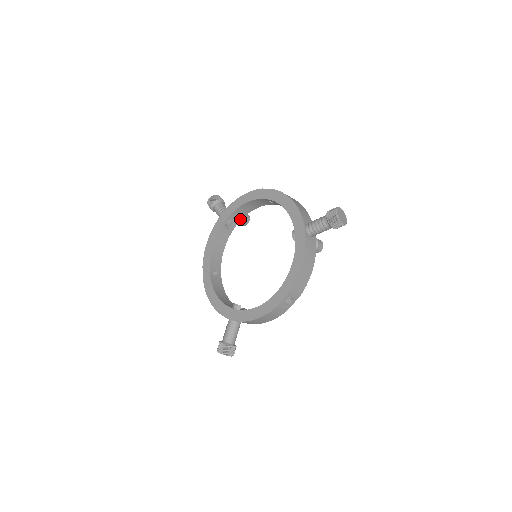
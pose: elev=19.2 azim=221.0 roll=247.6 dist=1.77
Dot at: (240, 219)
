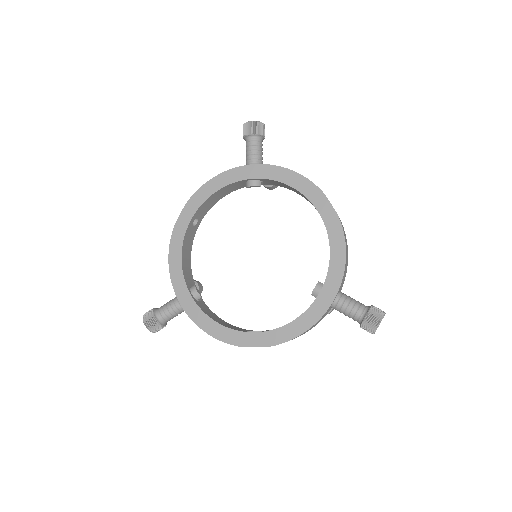
Dot at: (268, 183)
